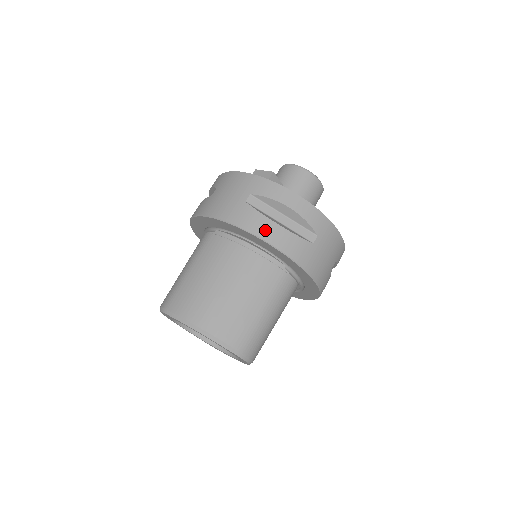
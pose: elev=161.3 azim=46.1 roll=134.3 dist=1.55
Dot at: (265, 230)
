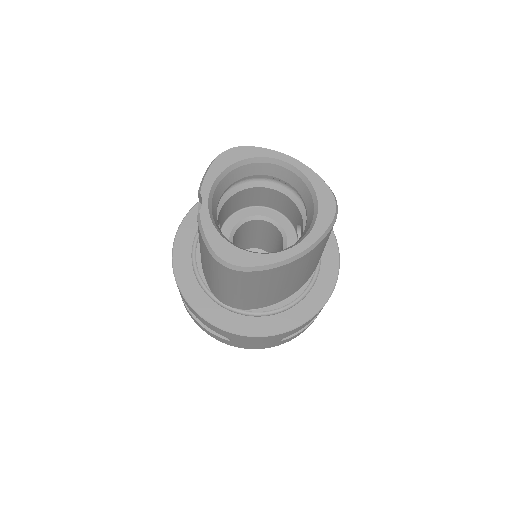
Dot at: occluded
